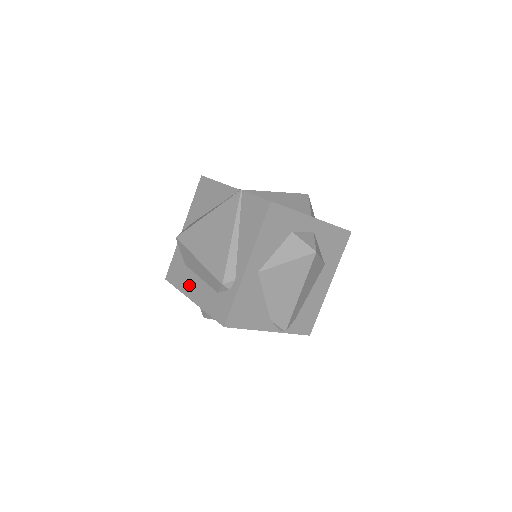
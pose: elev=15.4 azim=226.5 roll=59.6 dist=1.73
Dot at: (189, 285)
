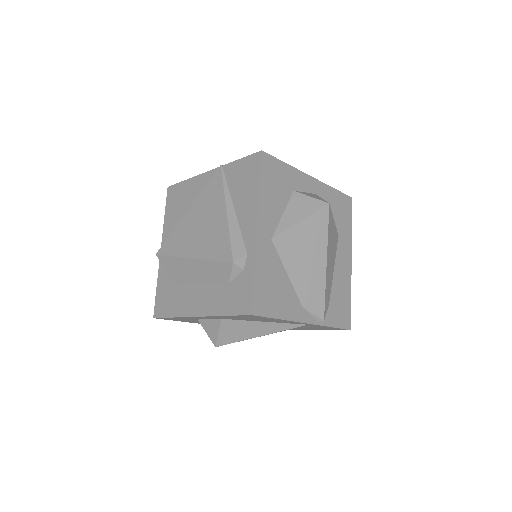
Dot at: (187, 302)
